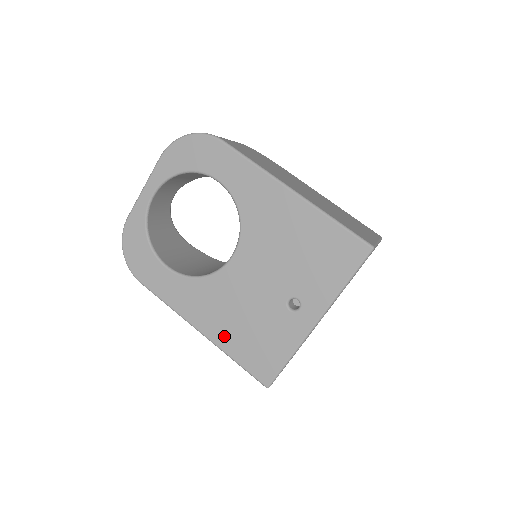
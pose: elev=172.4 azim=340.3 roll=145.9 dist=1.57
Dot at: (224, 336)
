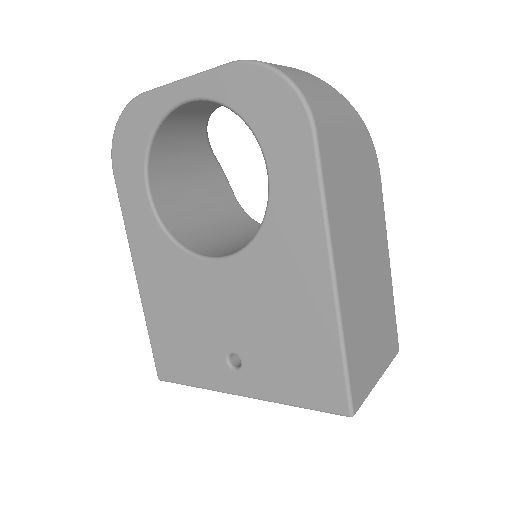
Dot at: (154, 308)
